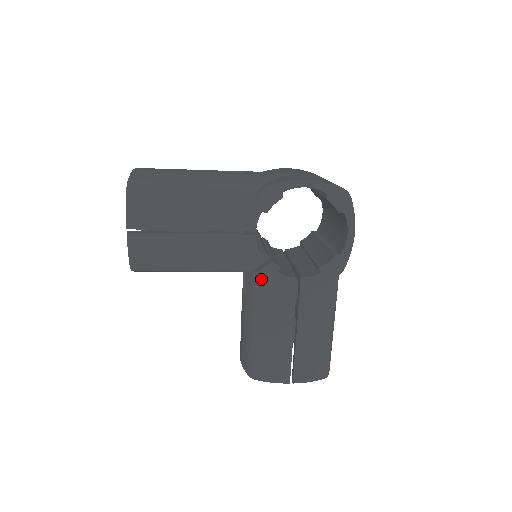
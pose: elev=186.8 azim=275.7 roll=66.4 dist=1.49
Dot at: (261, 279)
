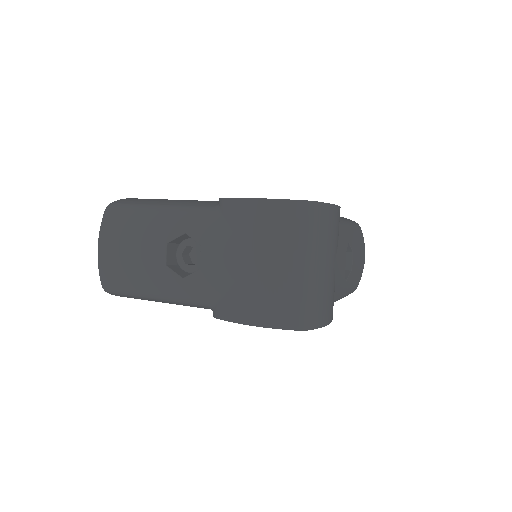
Dot at: occluded
